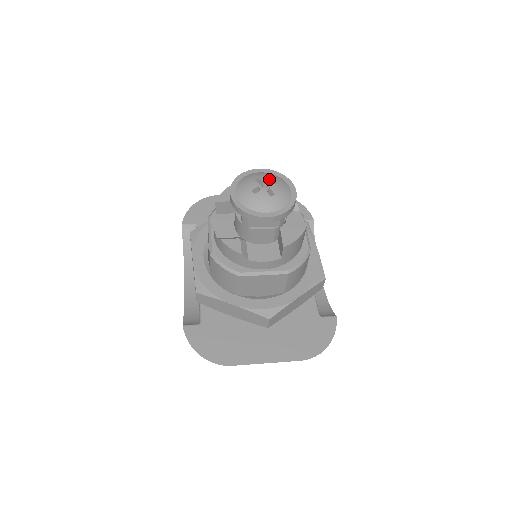
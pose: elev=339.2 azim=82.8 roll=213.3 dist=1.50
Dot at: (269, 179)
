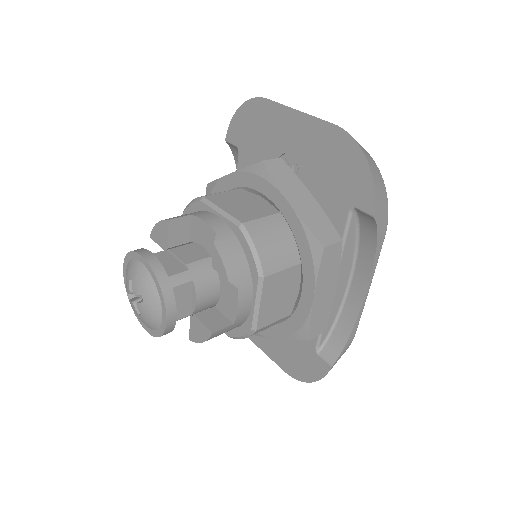
Dot at: (138, 291)
